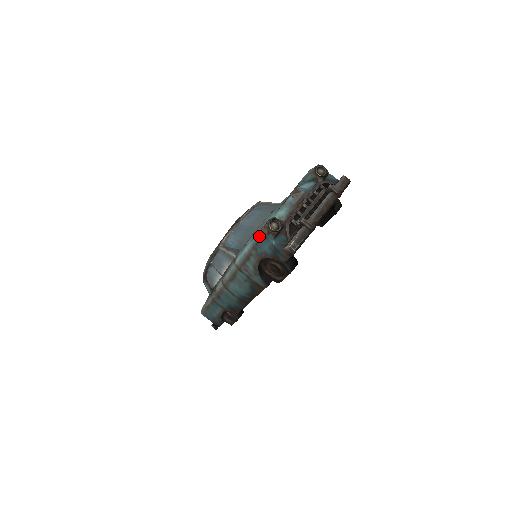
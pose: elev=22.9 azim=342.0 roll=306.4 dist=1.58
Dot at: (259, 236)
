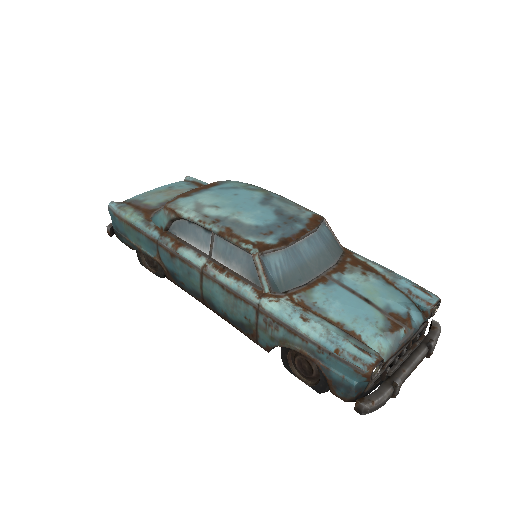
Dot at: (348, 359)
